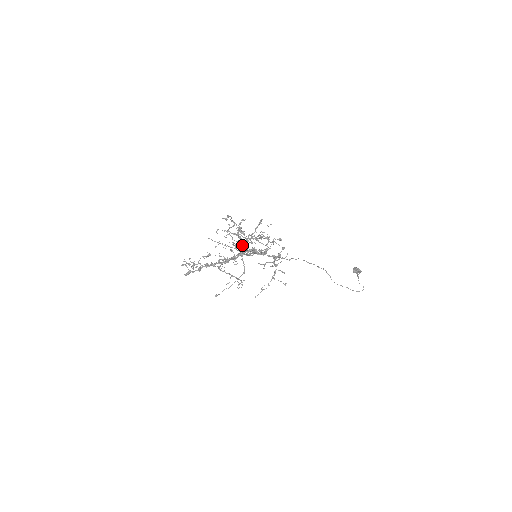
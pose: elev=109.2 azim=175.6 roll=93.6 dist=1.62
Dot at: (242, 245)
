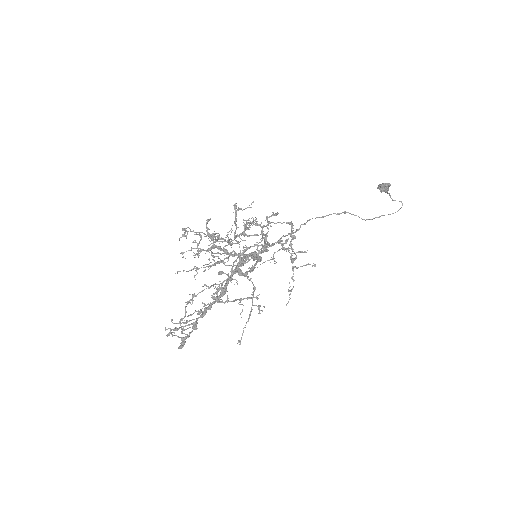
Dot at: (227, 253)
